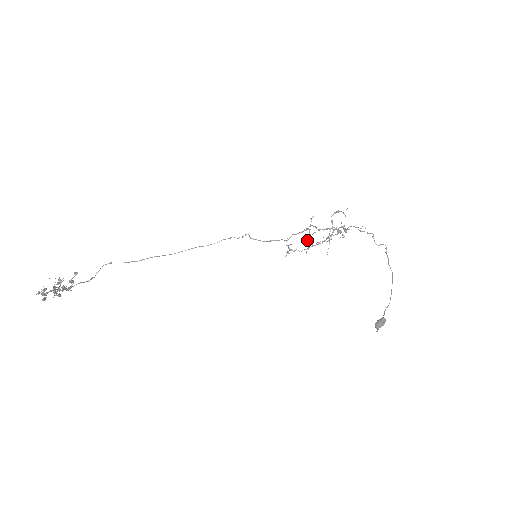
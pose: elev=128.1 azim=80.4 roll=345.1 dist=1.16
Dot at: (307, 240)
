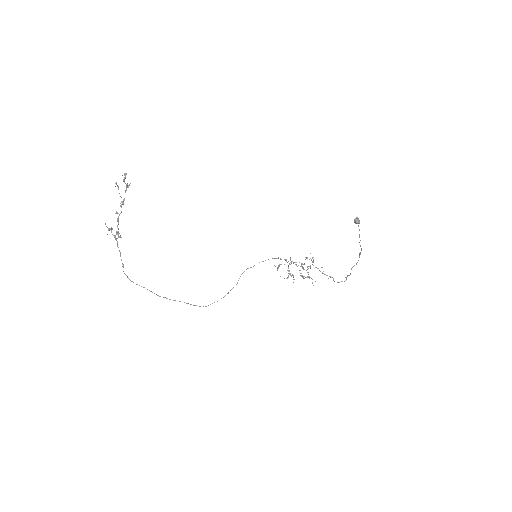
Dot at: occluded
